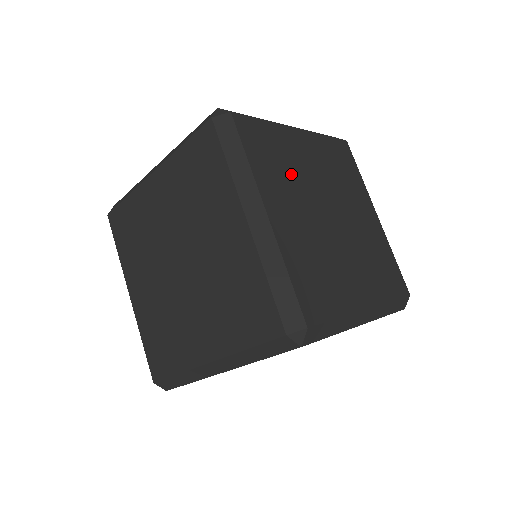
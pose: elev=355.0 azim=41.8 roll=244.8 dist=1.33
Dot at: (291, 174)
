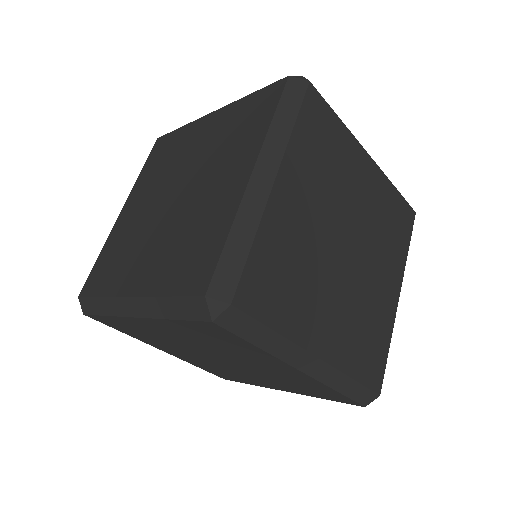
Dot at: (331, 178)
